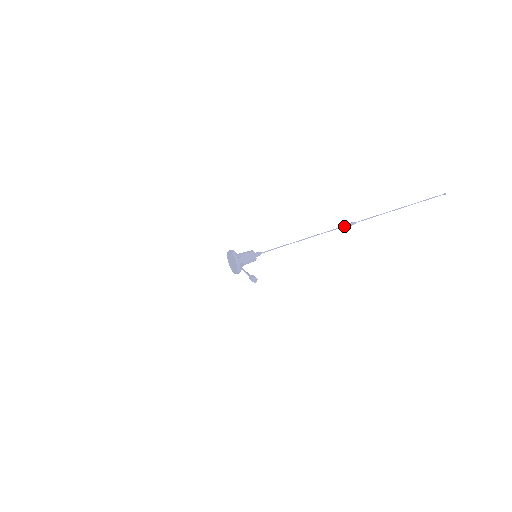
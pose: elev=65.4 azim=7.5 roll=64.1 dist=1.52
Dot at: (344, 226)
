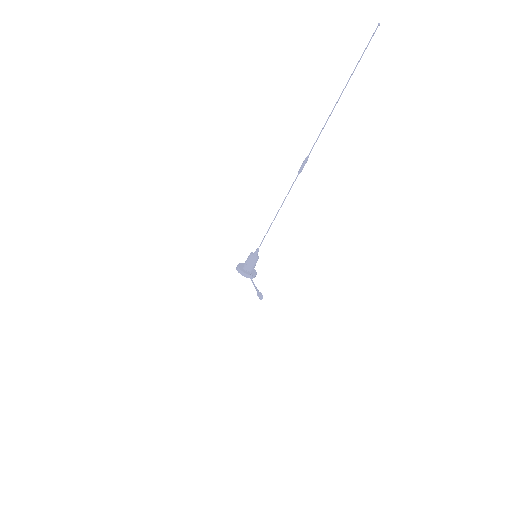
Dot at: (300, 171)
